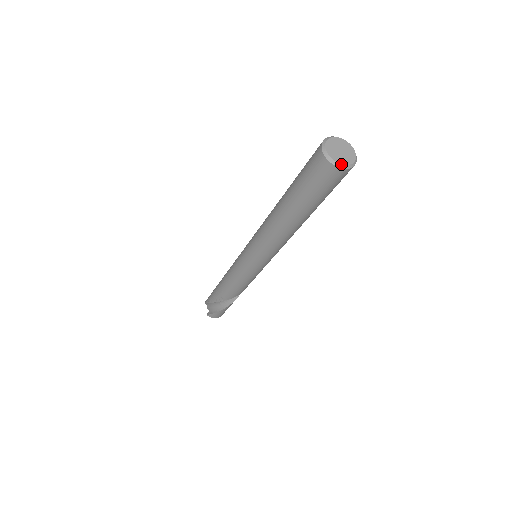
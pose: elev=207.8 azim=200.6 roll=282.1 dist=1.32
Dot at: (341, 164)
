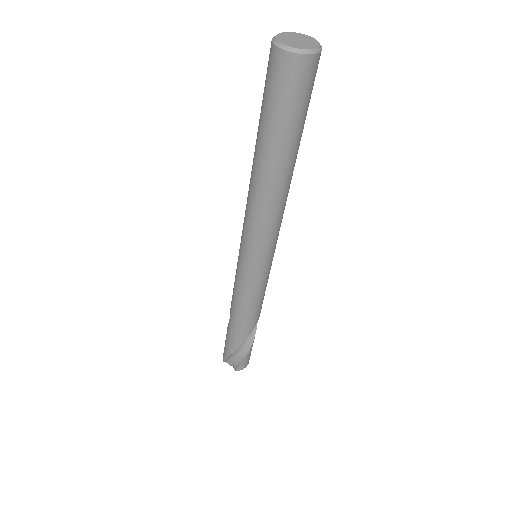
Dot at: (312, 49)
